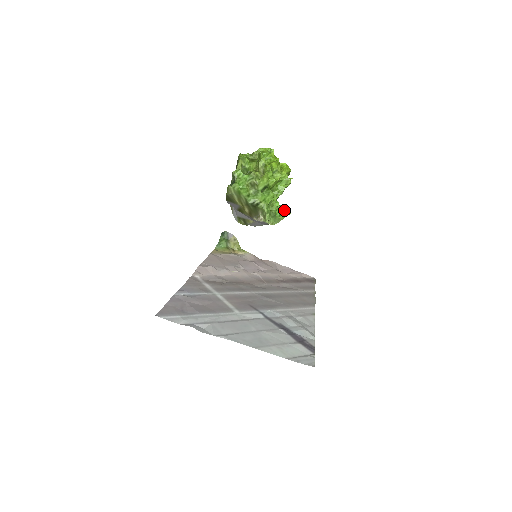
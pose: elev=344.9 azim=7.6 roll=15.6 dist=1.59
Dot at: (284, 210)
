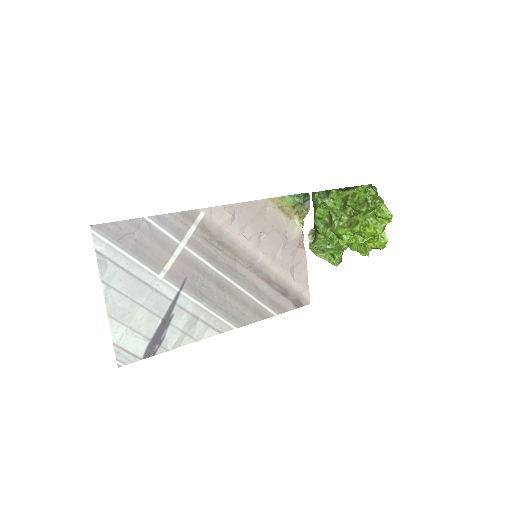
Dot at: (338, 257)
